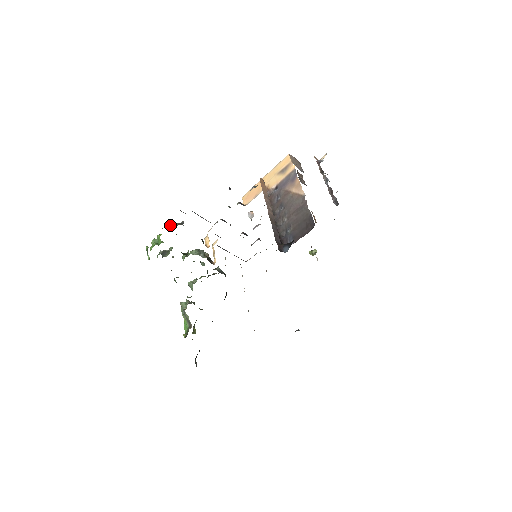
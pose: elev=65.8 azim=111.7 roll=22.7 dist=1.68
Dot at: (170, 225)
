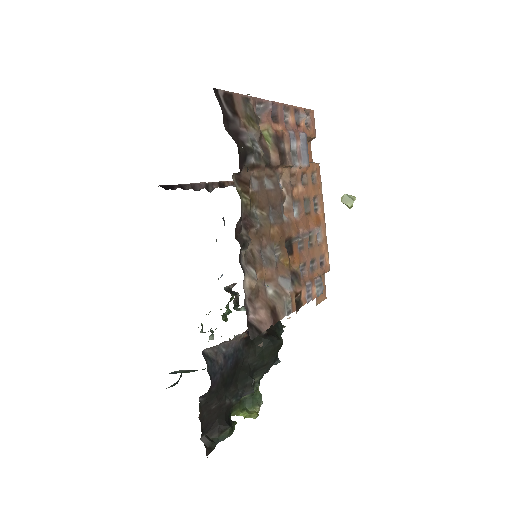
Dot at: occluded
